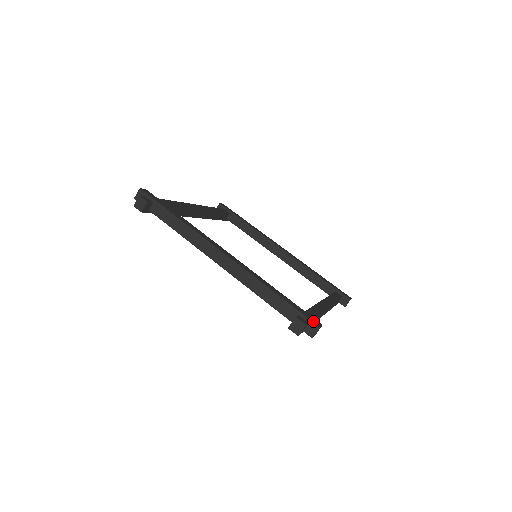
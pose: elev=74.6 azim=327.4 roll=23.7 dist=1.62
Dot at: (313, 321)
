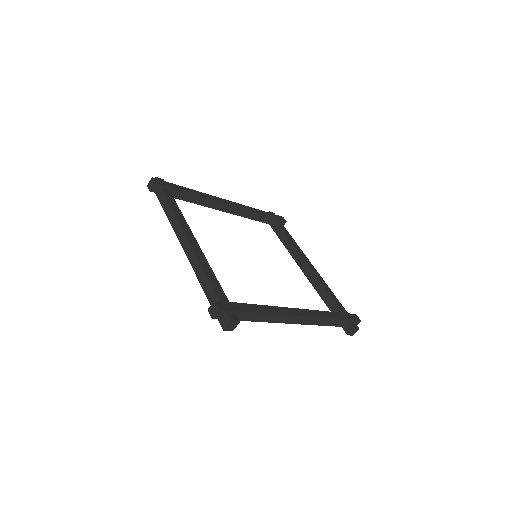
Dot at: (357, 320)
